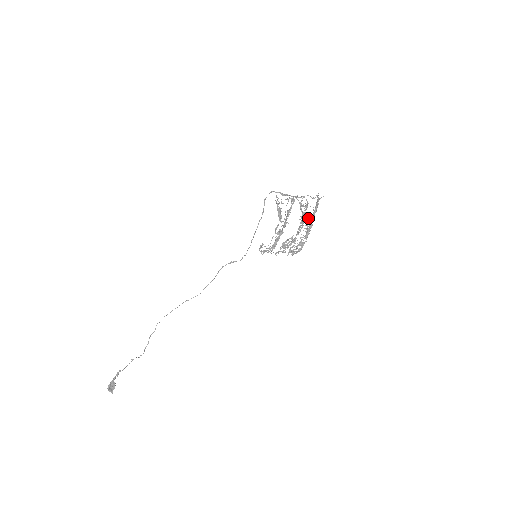
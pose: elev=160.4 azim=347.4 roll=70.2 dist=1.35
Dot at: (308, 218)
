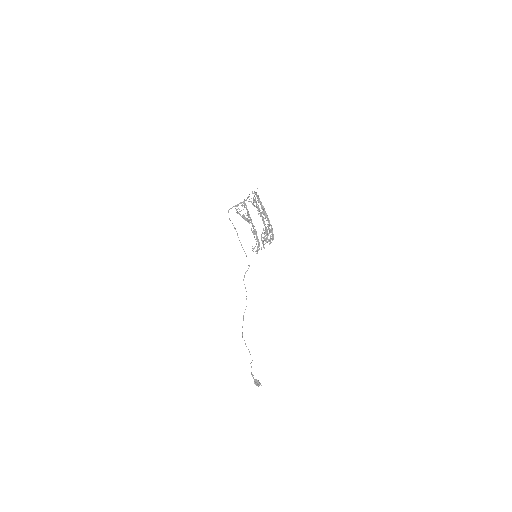
Dot at: occluded
